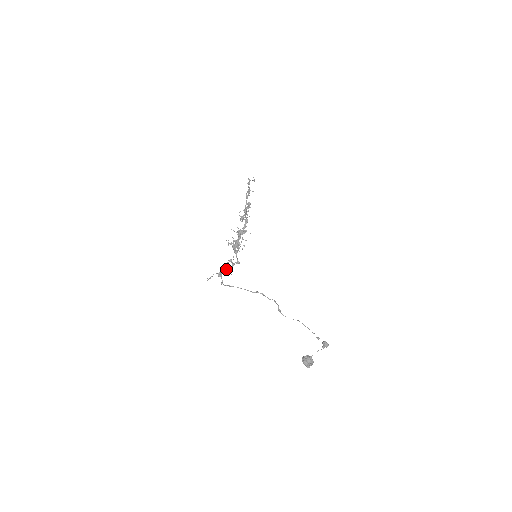
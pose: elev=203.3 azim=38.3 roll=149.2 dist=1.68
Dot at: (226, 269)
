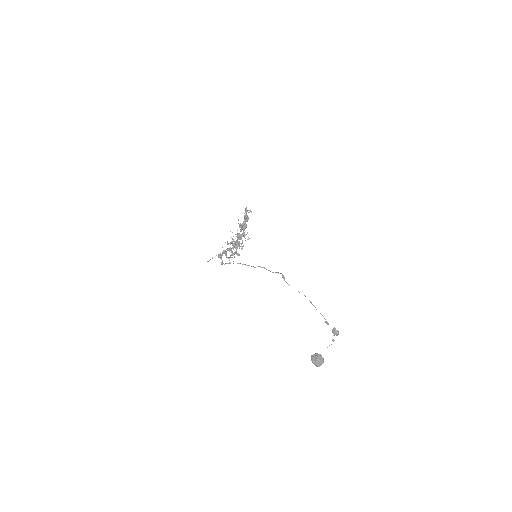
Dot at: (226, 253)
